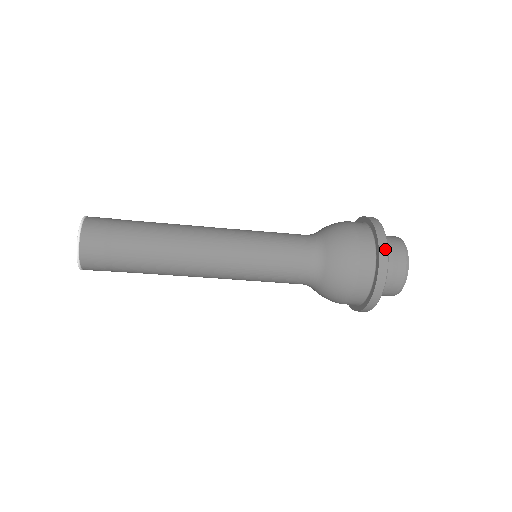
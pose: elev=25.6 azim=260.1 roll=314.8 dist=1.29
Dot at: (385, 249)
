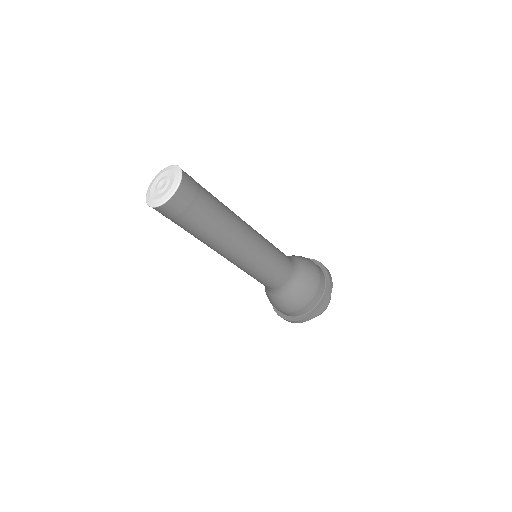
Dot at: occluded
